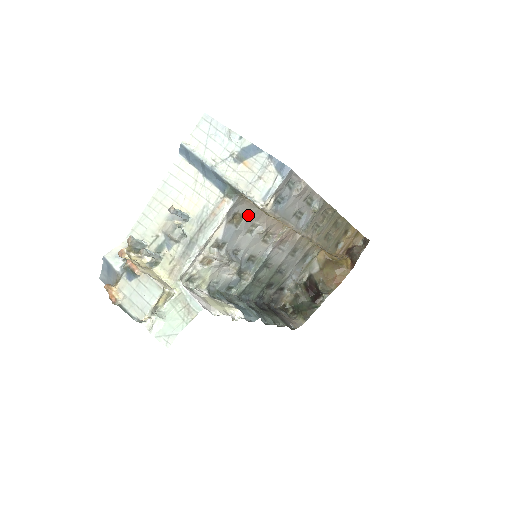
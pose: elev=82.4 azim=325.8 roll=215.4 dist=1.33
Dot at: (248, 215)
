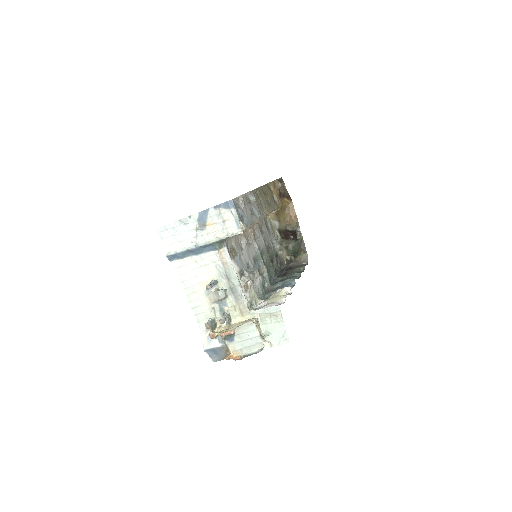
Dot at: (234, 244)
